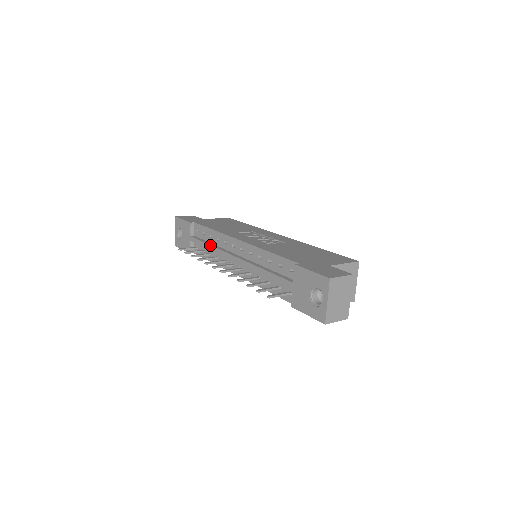
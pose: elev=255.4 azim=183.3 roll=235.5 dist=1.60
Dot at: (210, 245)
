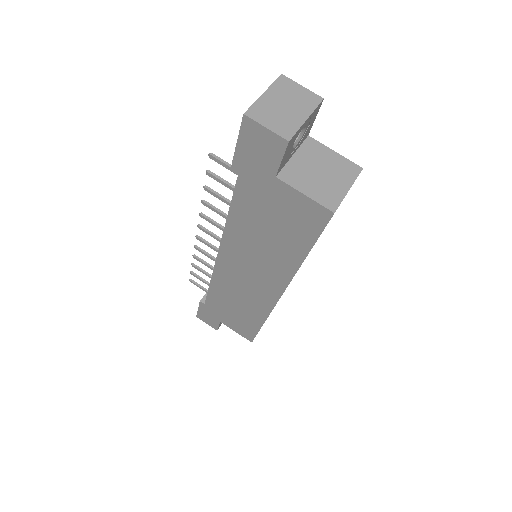
Dot at: occluded
